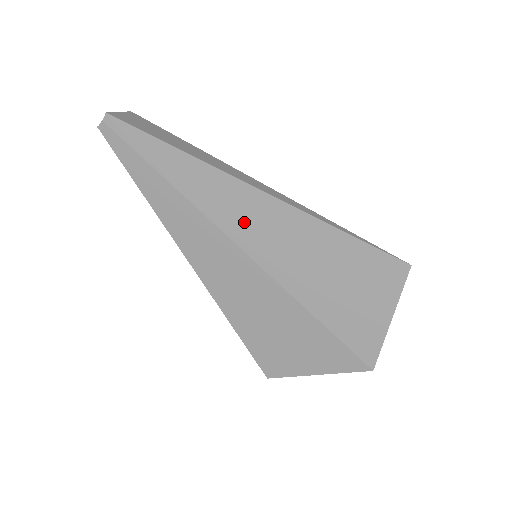
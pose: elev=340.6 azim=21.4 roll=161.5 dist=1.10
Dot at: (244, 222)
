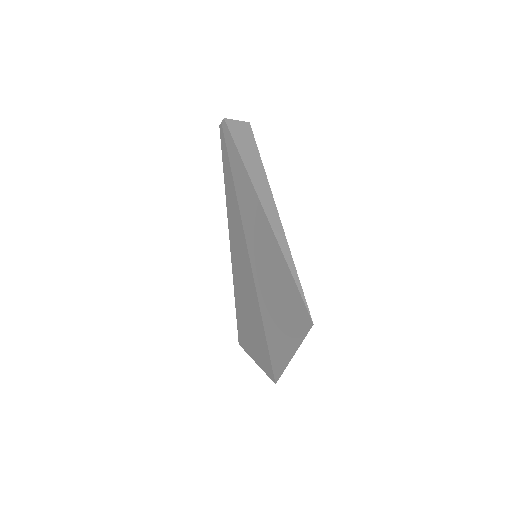
Dot at: (253, 228)
